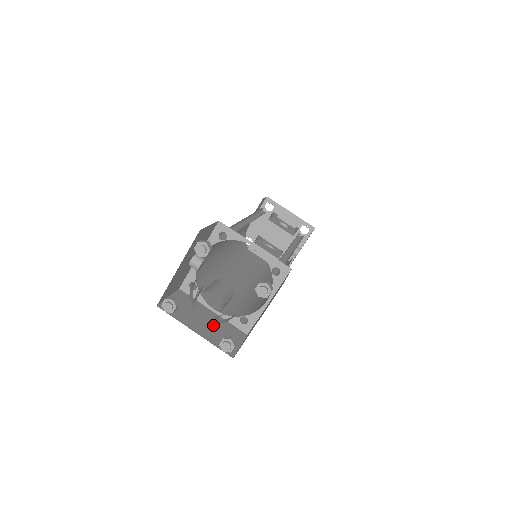
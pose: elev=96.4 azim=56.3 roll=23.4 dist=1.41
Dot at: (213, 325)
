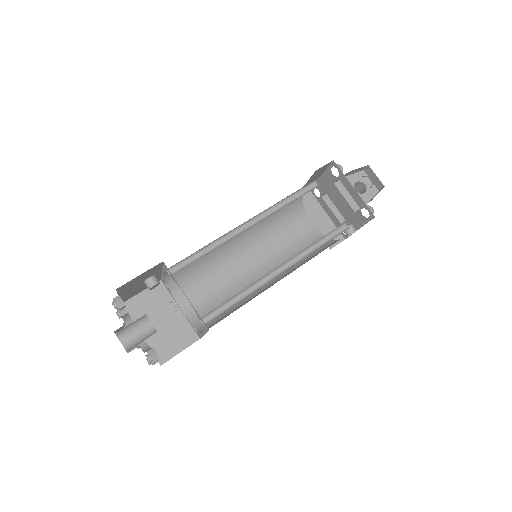
Dot at: (167, 326)
